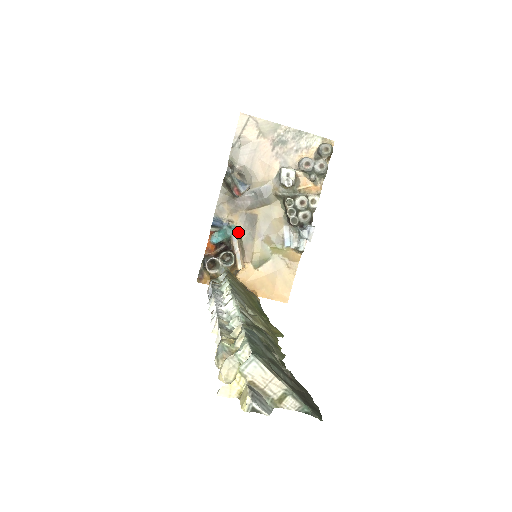
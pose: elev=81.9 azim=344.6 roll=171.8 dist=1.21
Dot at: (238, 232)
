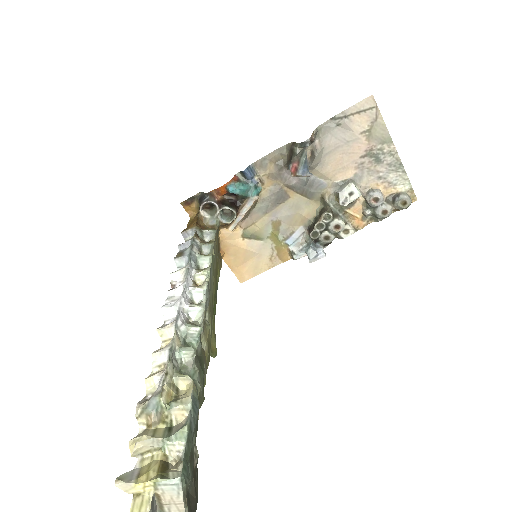
Dot at: (259, 197)
